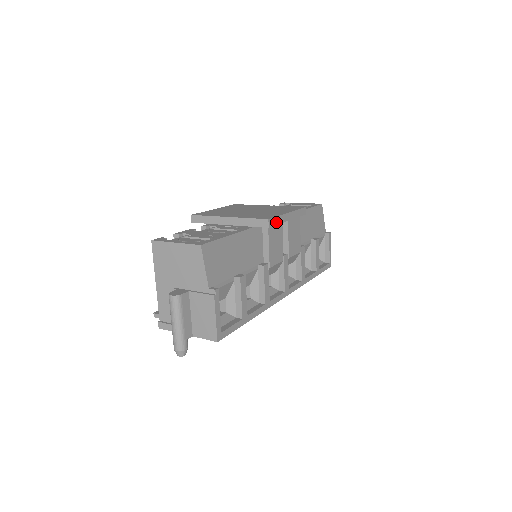
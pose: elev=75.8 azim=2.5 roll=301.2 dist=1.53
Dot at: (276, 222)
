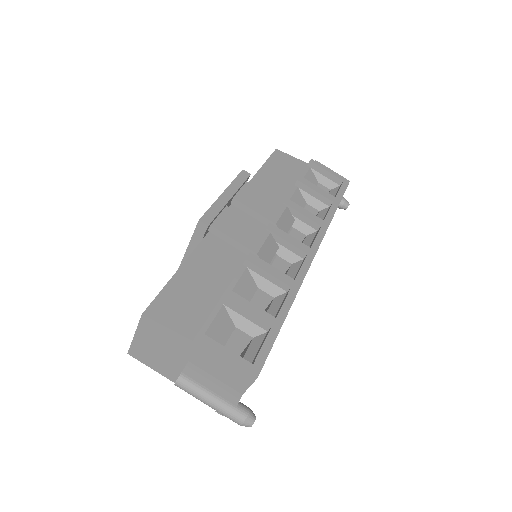
Dot at: (214, 213)
